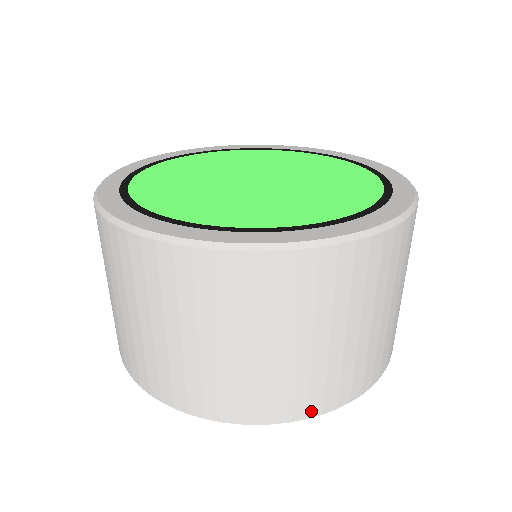
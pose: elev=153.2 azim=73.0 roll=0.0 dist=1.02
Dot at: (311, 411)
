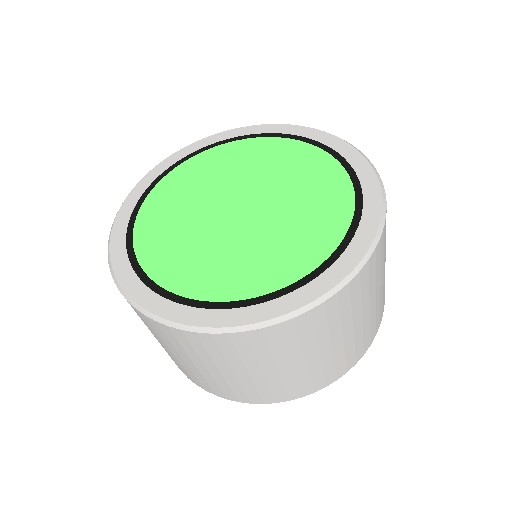
Dot at: (316, 388)
